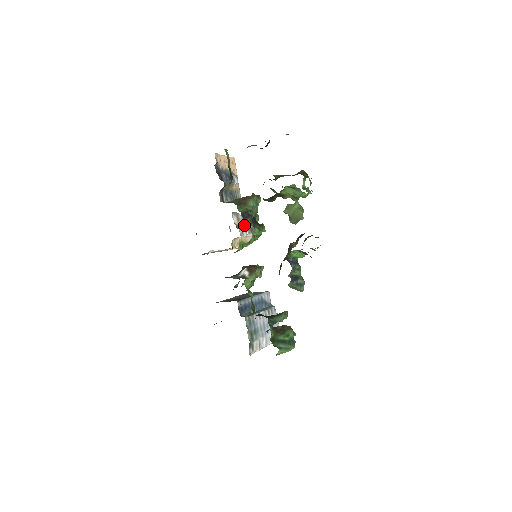
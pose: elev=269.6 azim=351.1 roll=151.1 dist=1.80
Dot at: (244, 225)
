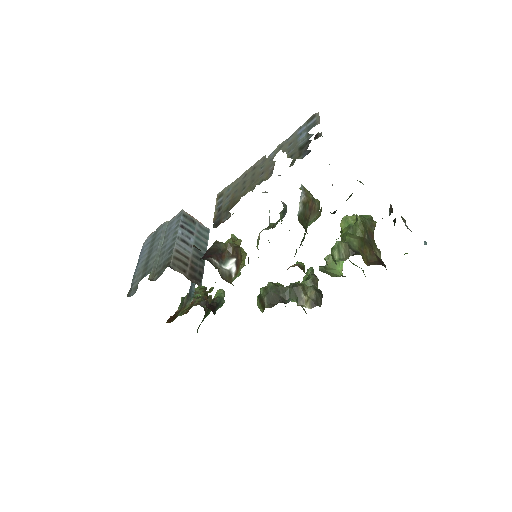
Dot at: occluded
